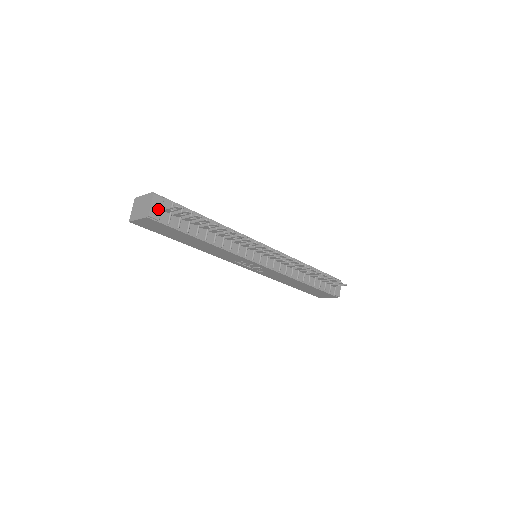
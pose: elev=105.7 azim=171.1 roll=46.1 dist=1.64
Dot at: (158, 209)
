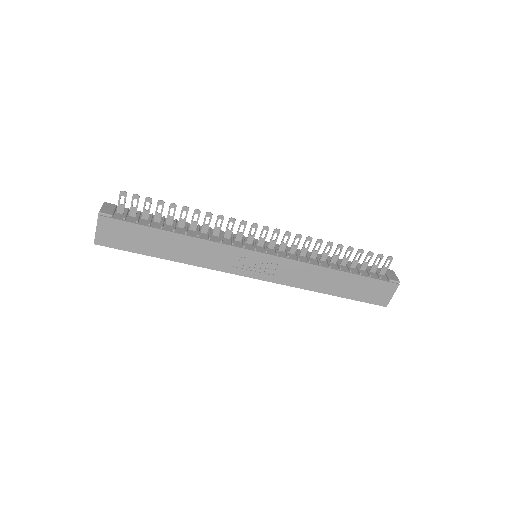
Dot at: (110, 210)
